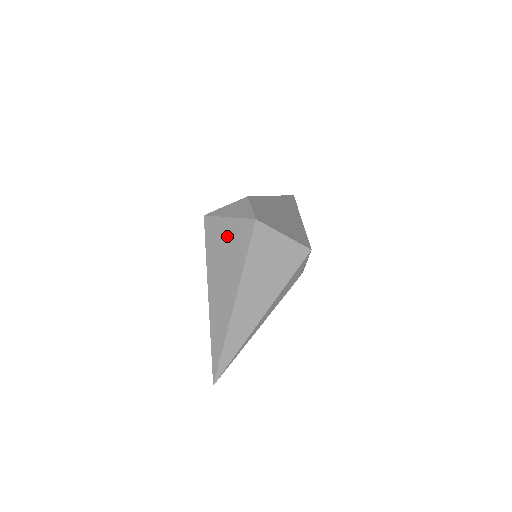
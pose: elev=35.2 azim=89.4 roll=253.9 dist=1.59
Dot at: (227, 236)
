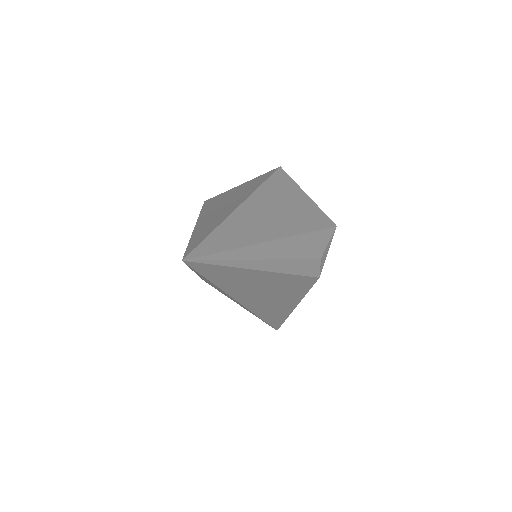
Dot at: (238, 189)
